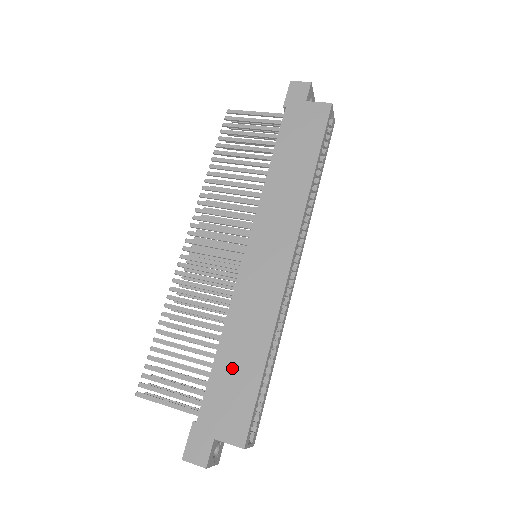
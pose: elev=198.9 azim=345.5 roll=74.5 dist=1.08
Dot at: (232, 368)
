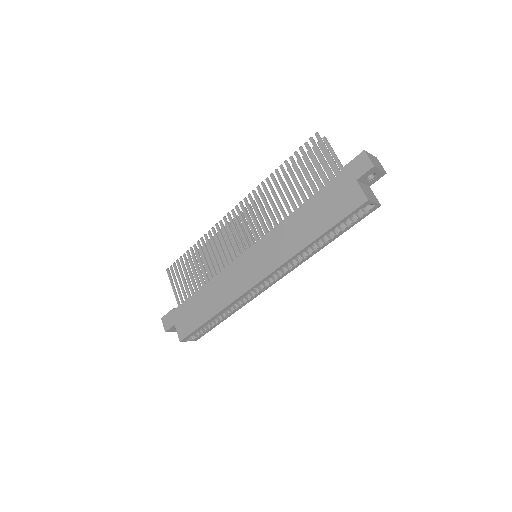
Dot at: (199, 304)
